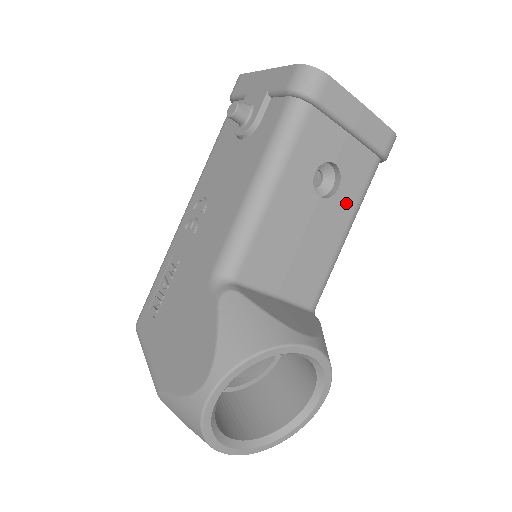
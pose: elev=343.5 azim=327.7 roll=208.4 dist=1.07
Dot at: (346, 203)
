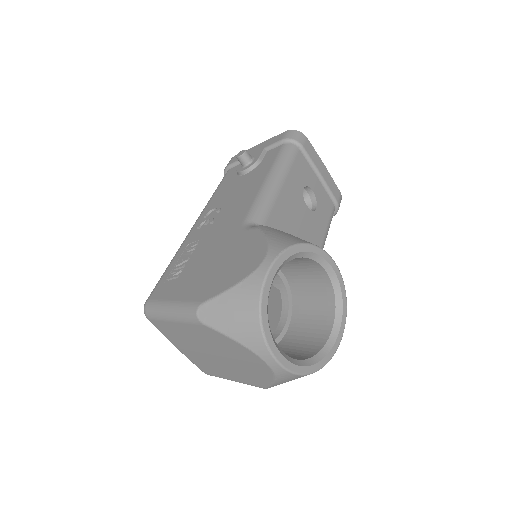
Dot at: (321, 222)
